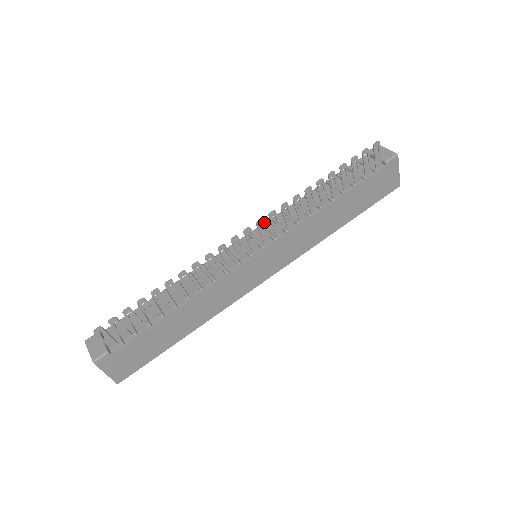
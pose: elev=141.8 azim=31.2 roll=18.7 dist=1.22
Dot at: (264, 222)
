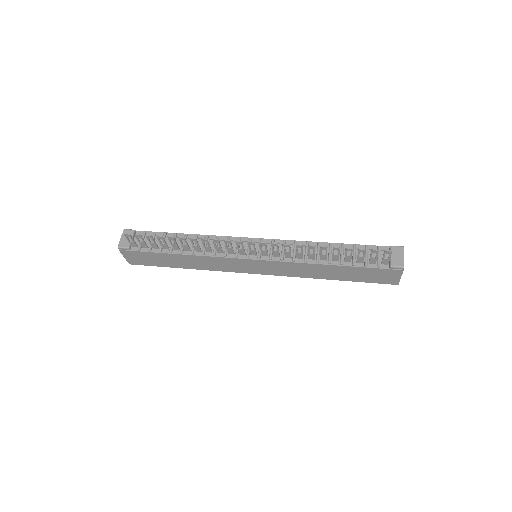
Dot at: (266, 245)
